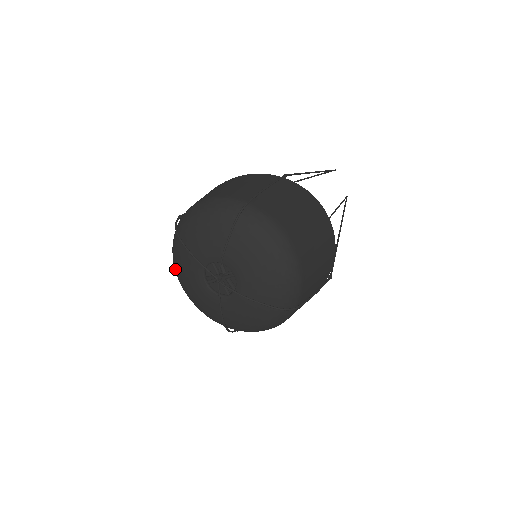
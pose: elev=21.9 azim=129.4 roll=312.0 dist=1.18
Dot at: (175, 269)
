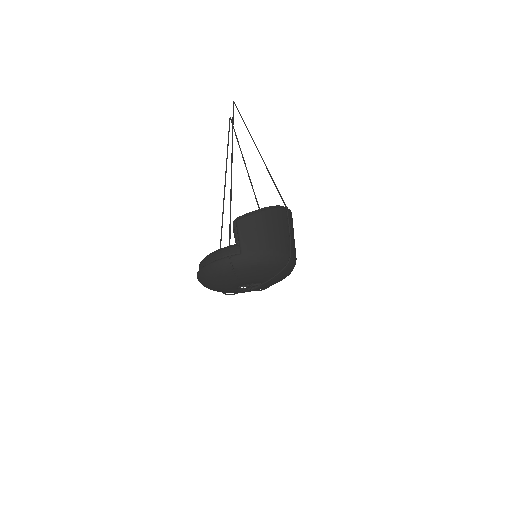
Dot at: (208, 280)
